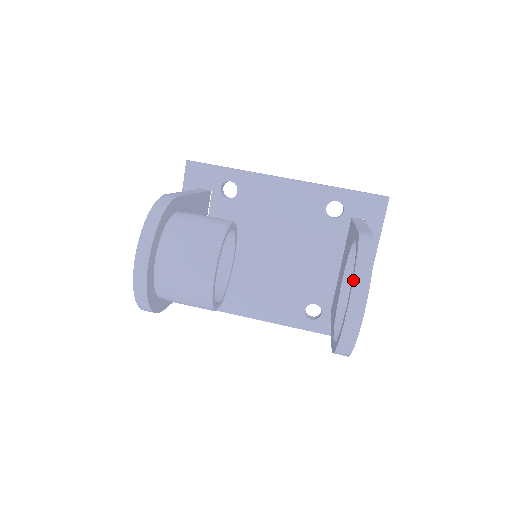
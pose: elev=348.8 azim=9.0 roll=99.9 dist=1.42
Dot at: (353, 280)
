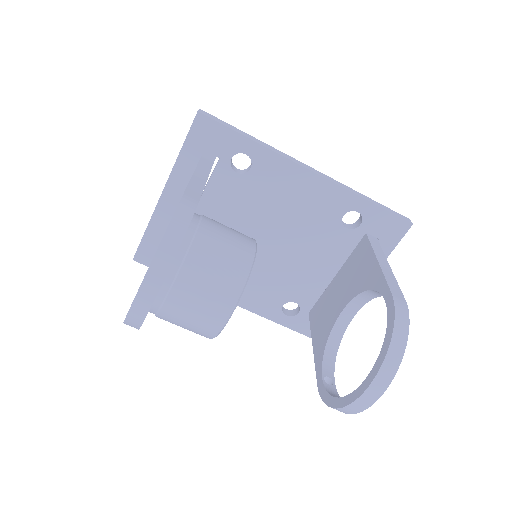
Dot at: (381, 366)
